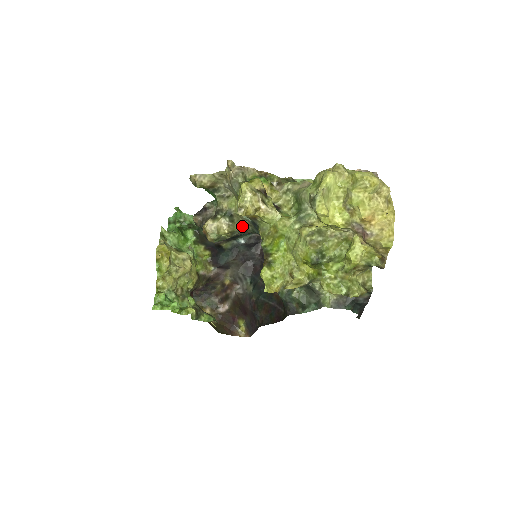
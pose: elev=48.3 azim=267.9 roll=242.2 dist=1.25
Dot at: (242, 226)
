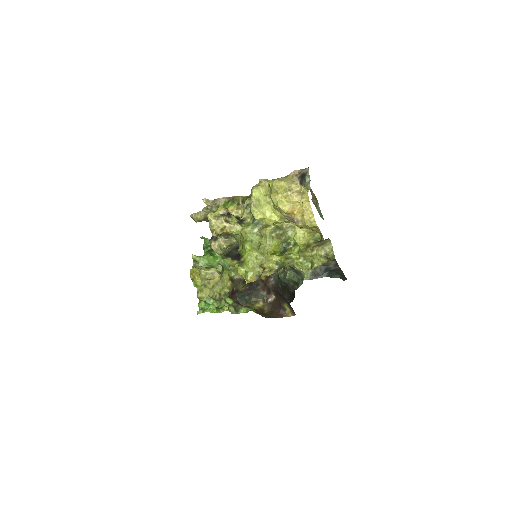
Dot at: occluded
